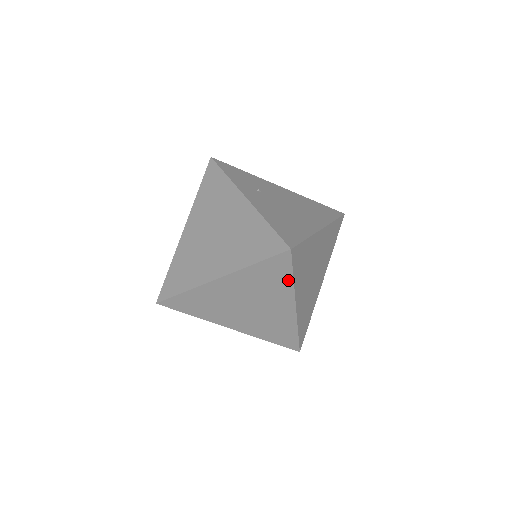
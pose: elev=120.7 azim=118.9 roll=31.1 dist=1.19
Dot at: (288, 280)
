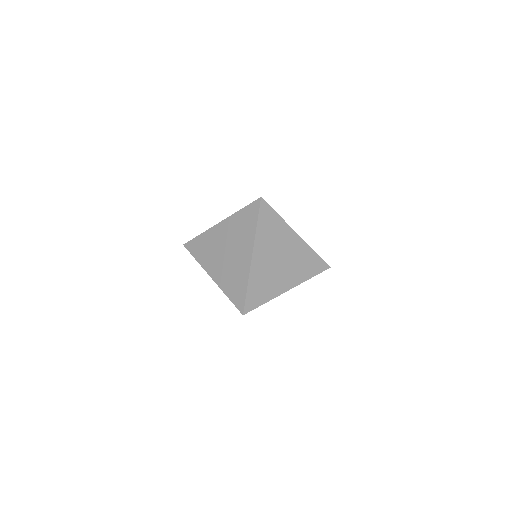
Dot at: (254, 226)
